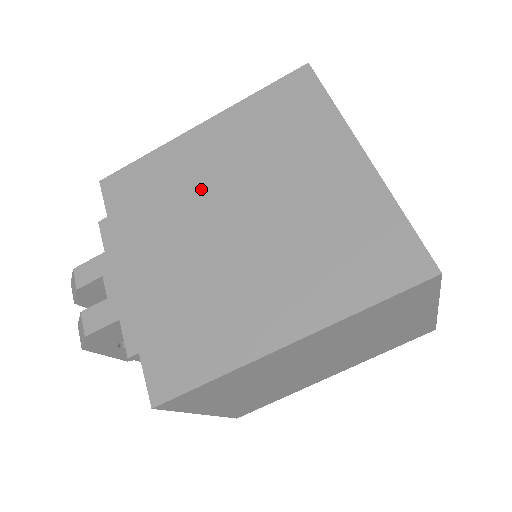
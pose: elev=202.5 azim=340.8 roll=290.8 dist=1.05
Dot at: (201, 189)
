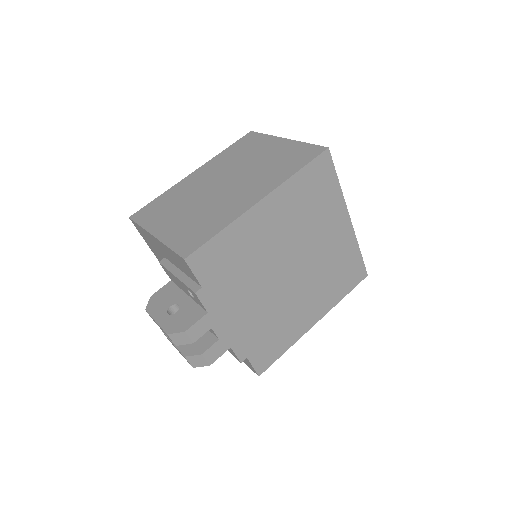
Dot at: (269, 253)
